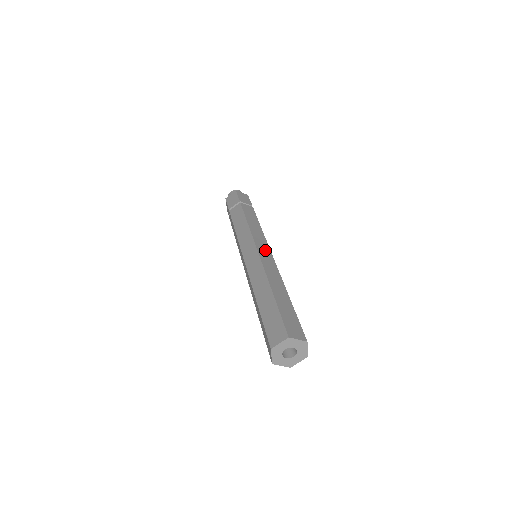
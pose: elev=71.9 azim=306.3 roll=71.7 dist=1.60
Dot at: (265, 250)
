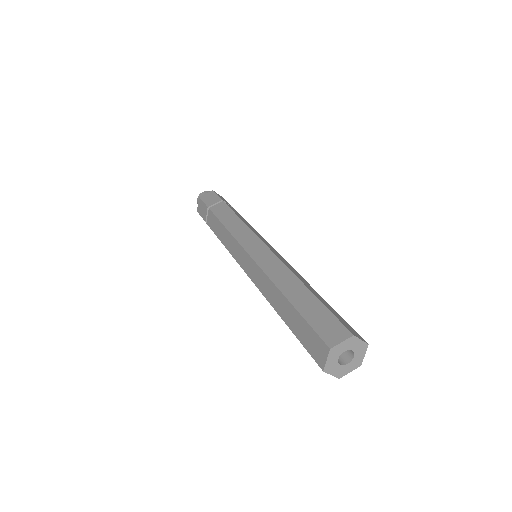
Dot at: (272, 248)
